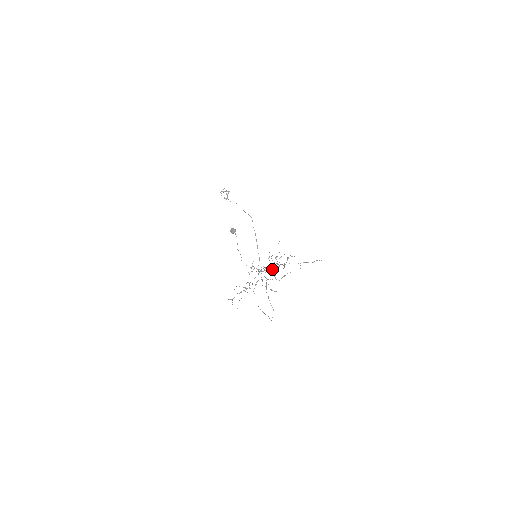
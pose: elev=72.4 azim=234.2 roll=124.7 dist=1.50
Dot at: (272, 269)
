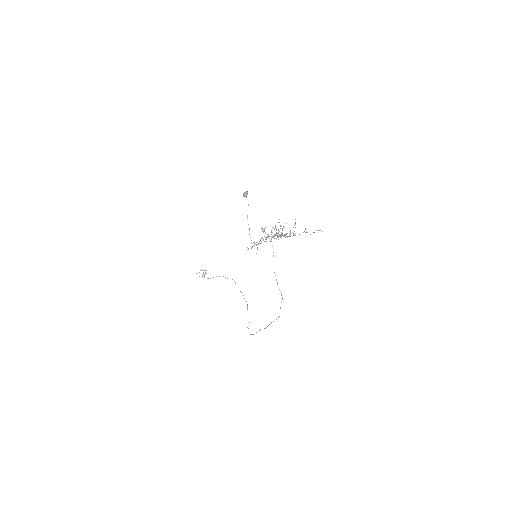
Dot at: (281, 232)
